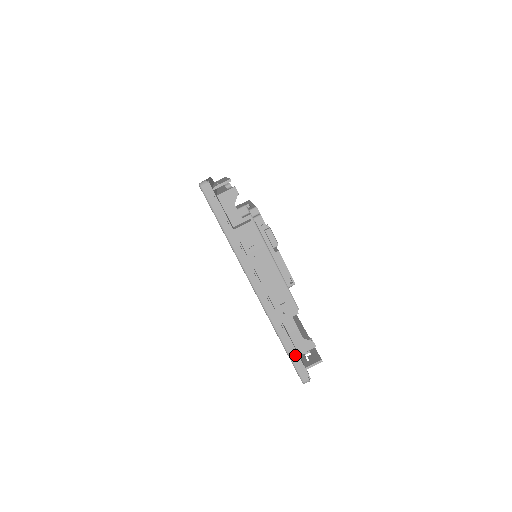
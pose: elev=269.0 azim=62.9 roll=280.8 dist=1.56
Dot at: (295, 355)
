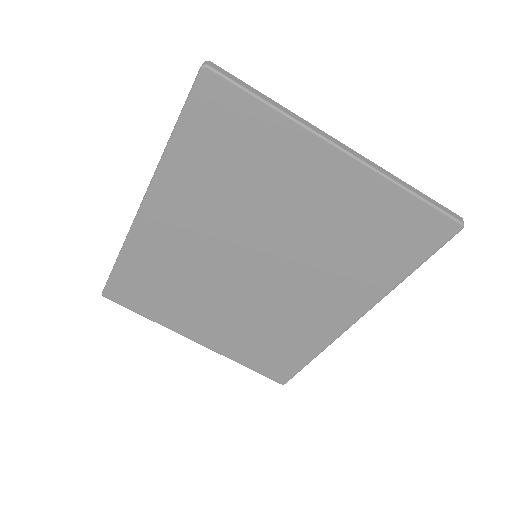
Dot at: (430, 199)
